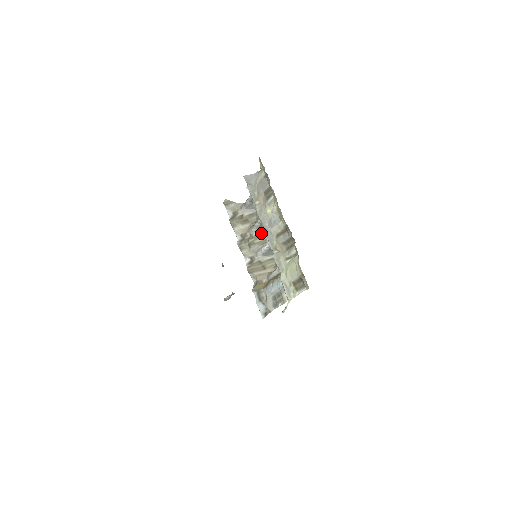
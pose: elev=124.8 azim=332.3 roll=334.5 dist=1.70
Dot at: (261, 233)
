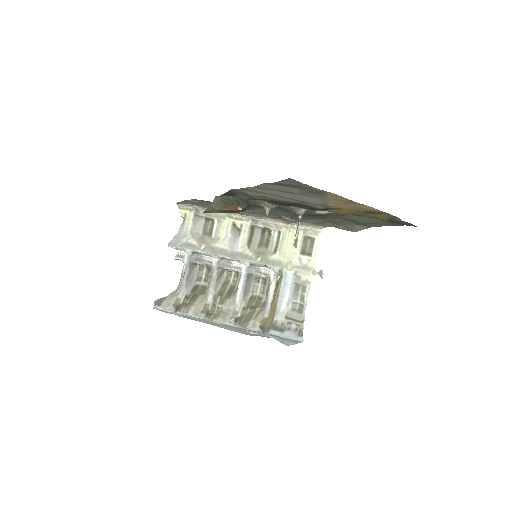
Dot at: (221, 287)
